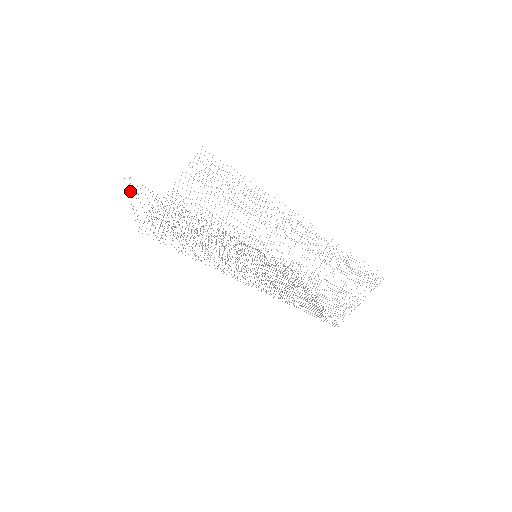
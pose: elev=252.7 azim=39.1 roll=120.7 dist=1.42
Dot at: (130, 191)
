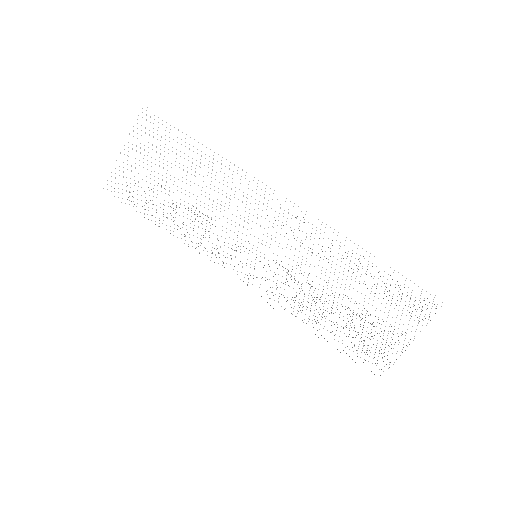
Dot at: occluded
